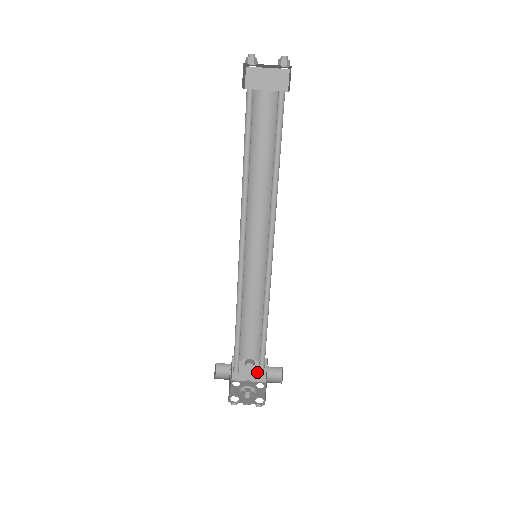
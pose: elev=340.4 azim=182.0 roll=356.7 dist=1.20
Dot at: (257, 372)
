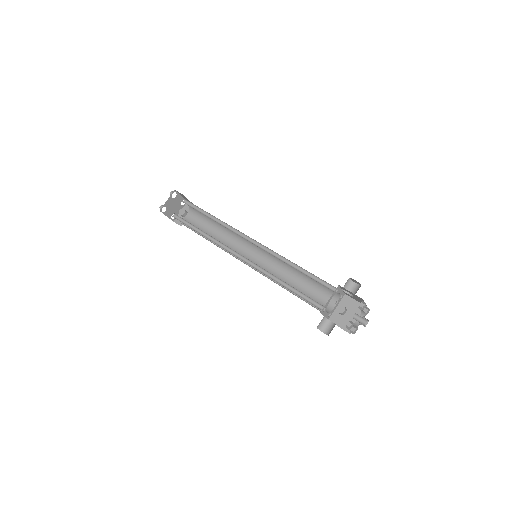
Dot at: (354, 309)
